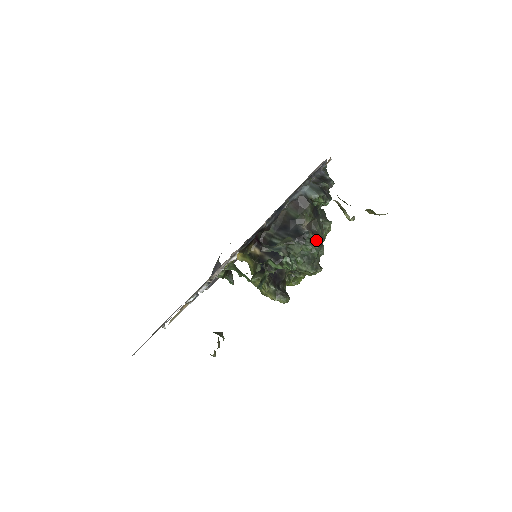
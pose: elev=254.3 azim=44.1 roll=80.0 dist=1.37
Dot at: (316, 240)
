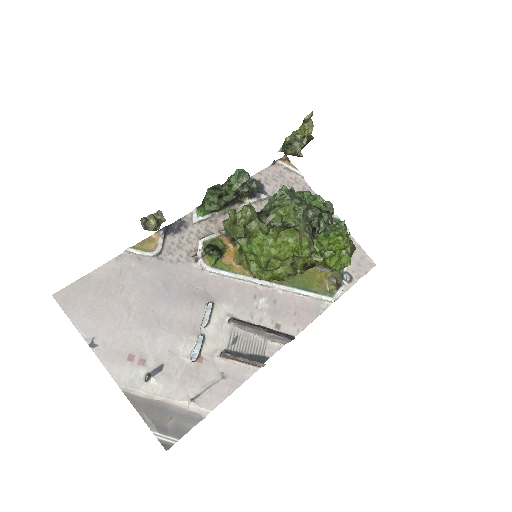
Dot at: (289, 190)
